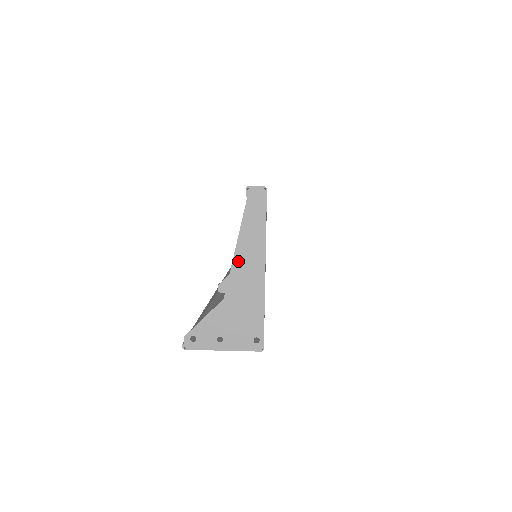
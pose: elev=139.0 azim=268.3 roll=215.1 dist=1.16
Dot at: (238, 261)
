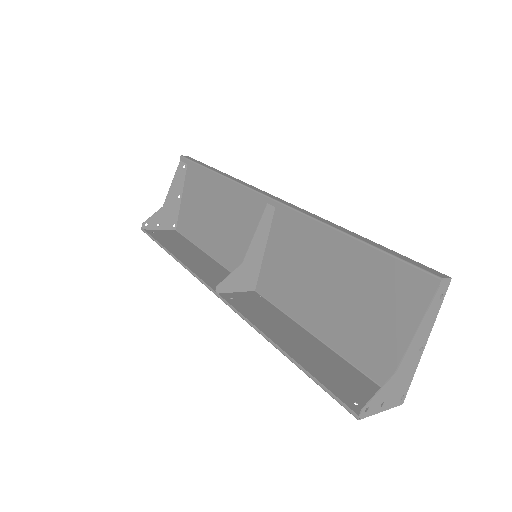
Dot at: (415, 340)
